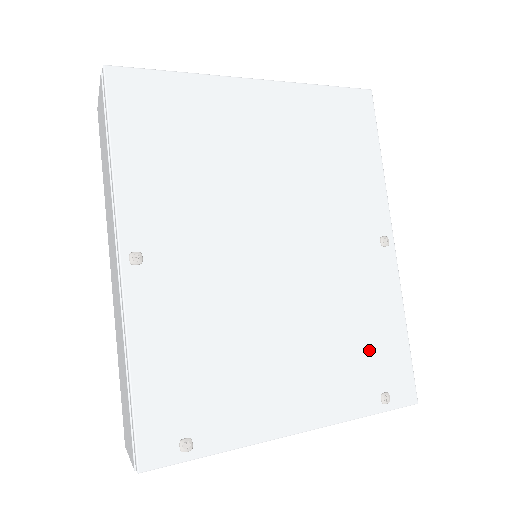
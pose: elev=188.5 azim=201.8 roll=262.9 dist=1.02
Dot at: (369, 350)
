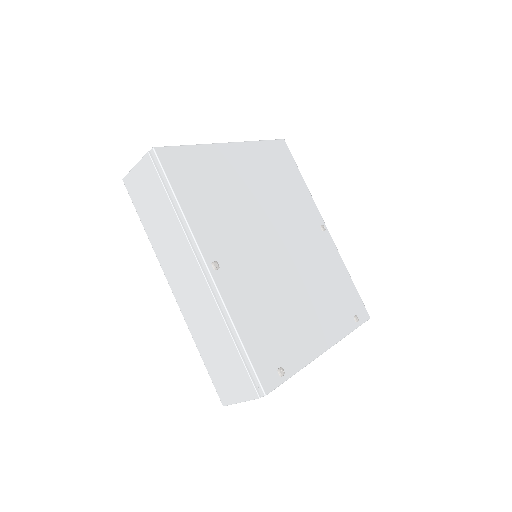
Dot at: (339, 293)
